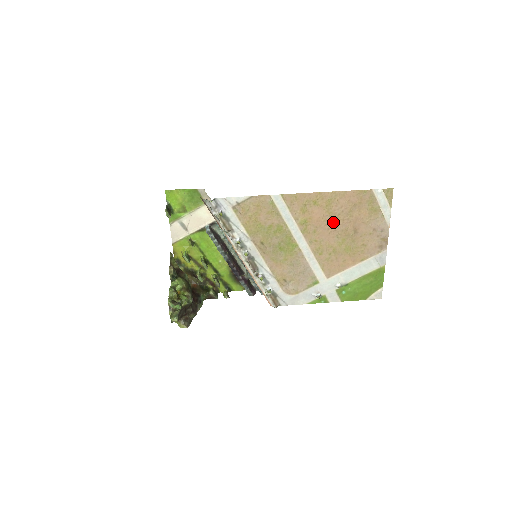
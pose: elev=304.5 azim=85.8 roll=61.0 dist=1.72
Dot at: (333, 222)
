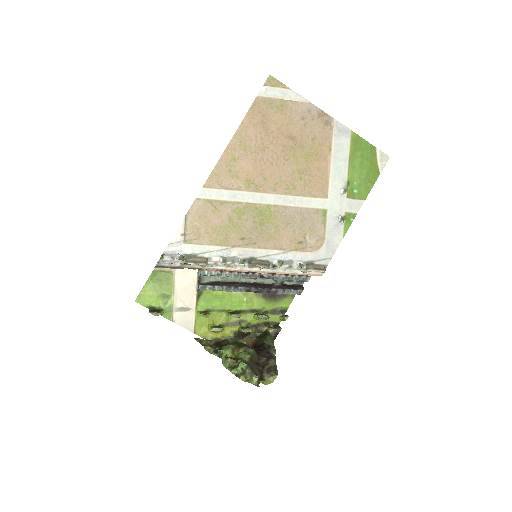
Dot at: (267, 155)
